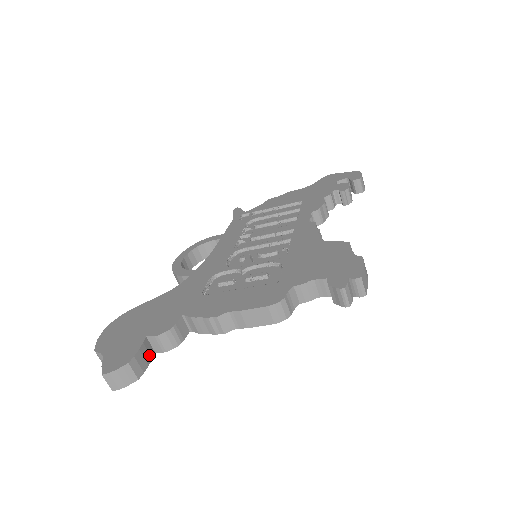
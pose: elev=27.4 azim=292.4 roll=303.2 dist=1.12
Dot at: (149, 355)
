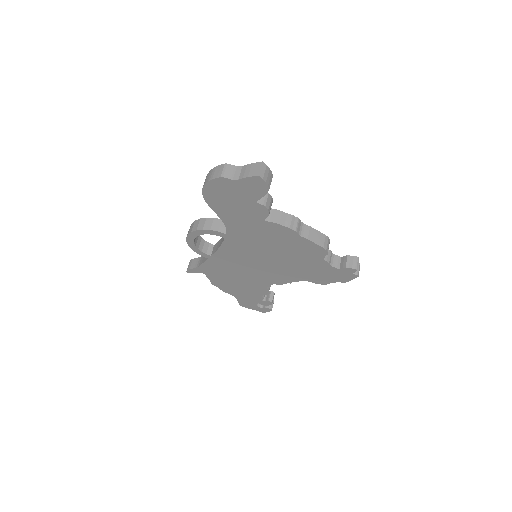
Dot at: occluded
